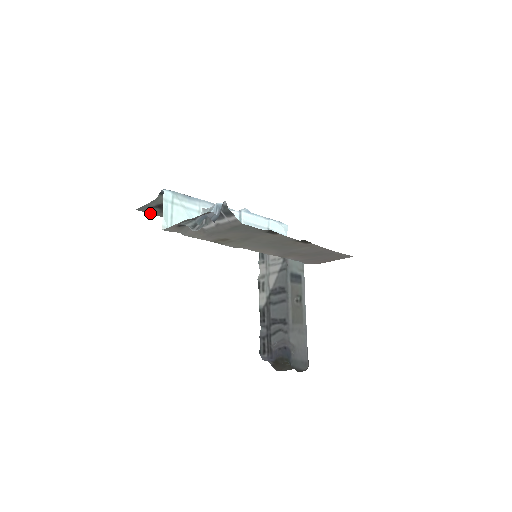
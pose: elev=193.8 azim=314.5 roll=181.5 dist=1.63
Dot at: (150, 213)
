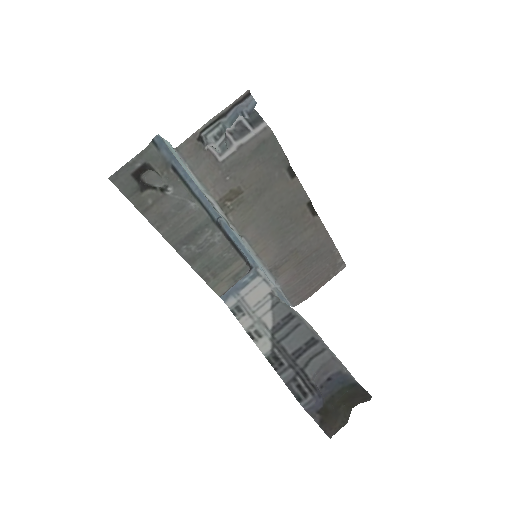
Dot at: (123, 192)
